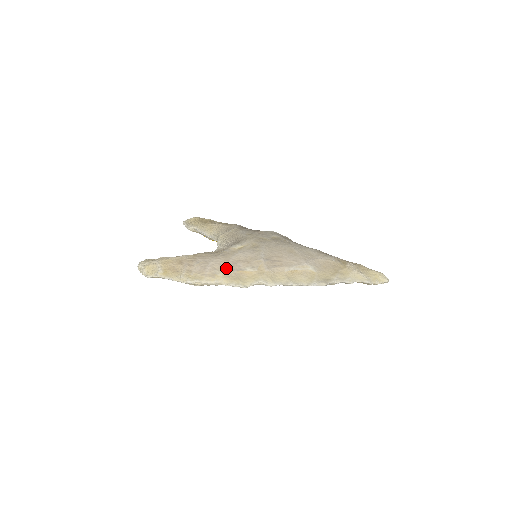
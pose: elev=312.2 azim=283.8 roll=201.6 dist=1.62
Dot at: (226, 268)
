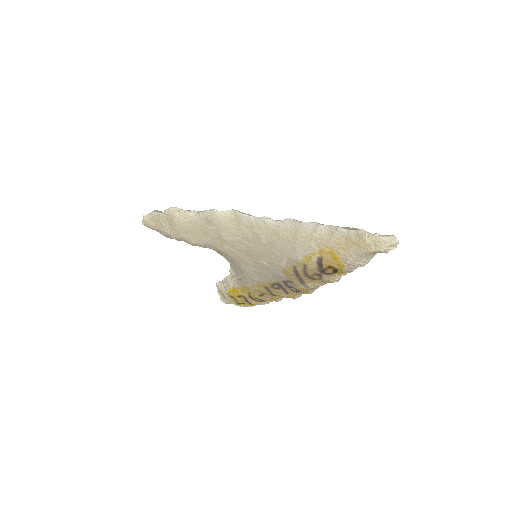
Dot at: occluded
